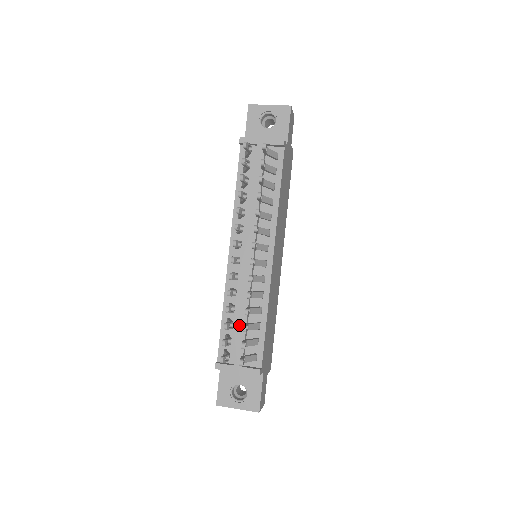
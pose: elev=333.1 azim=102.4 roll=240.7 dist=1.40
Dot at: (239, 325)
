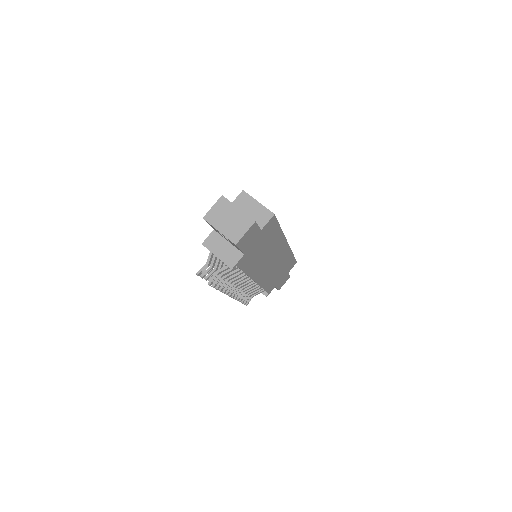
Dot at: occluded
